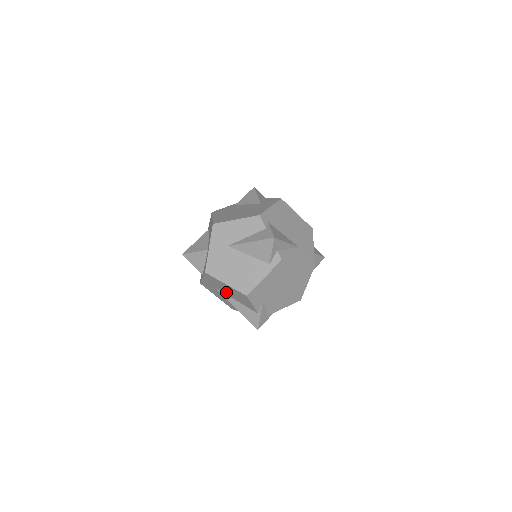
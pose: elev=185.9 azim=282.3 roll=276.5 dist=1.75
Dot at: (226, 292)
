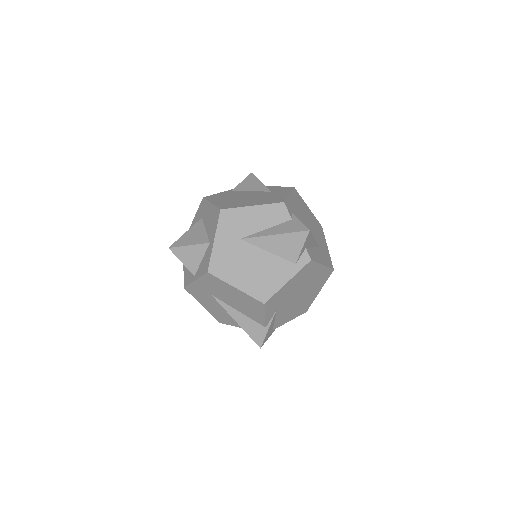
Dot at: (227, 299)
